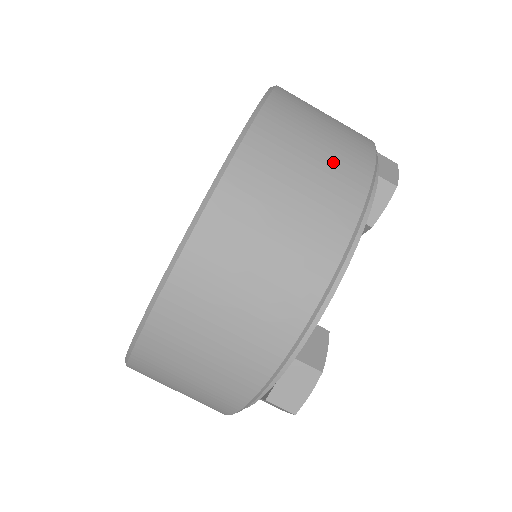
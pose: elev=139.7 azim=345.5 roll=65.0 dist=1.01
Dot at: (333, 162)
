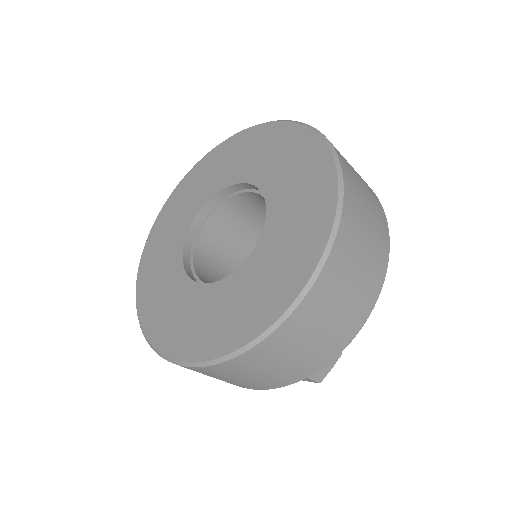
Dot at: (375, 211)
